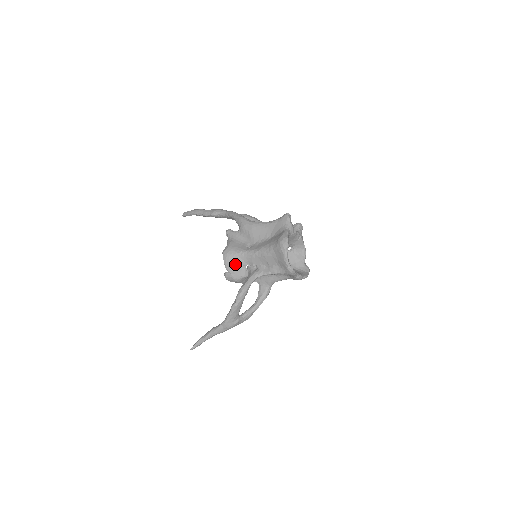
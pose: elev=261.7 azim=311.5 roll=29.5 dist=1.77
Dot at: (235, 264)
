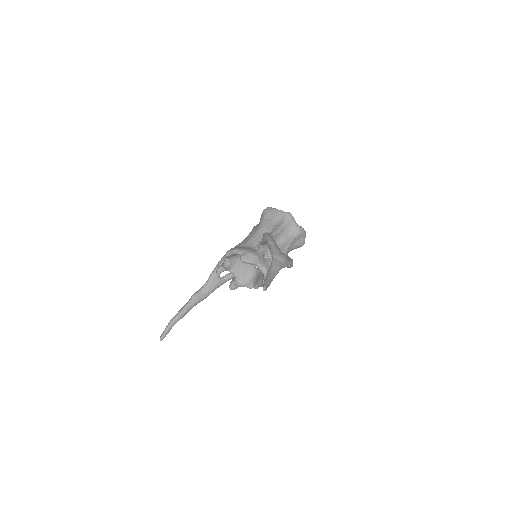
Dot at: (243, 248)
